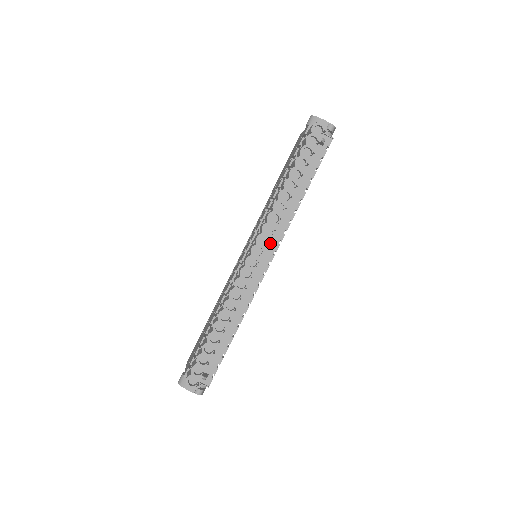
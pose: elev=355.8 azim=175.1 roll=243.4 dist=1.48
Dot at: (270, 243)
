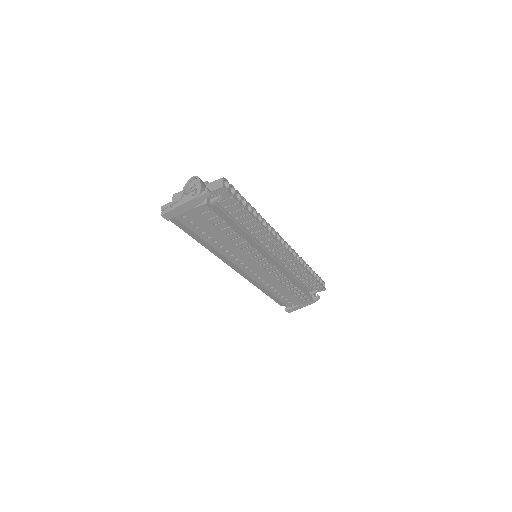
Dot at: (276, 261)
